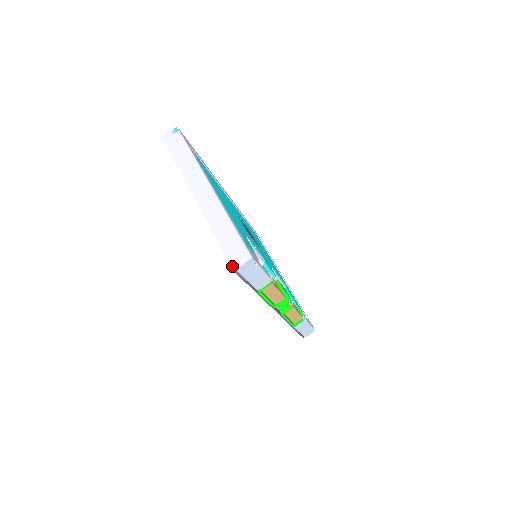
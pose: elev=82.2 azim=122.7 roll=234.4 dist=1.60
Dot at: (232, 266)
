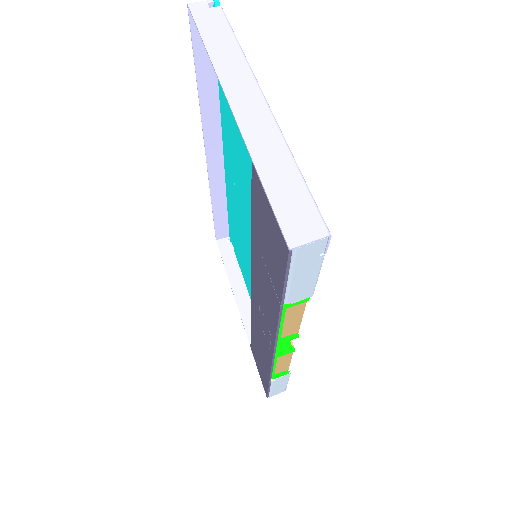
Dot at: (287, 239)
